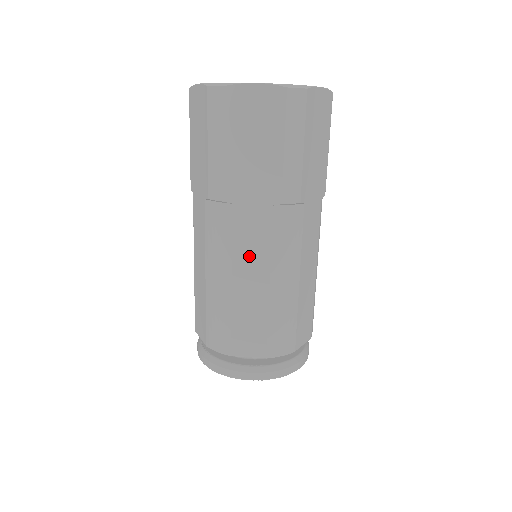
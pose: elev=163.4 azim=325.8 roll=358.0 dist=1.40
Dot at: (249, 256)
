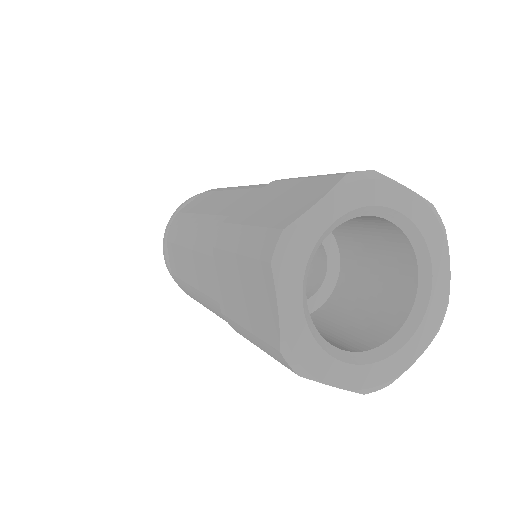
Dot at: occluded
